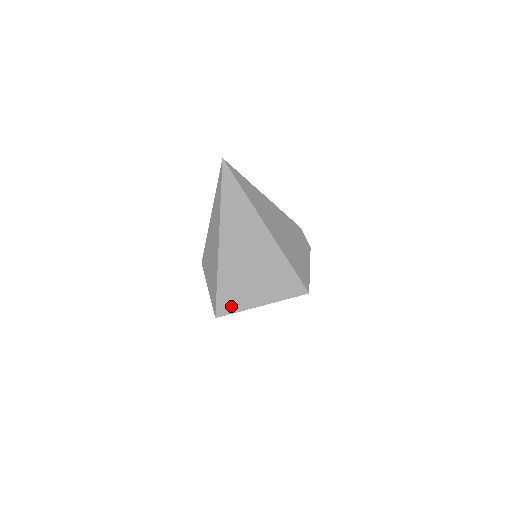
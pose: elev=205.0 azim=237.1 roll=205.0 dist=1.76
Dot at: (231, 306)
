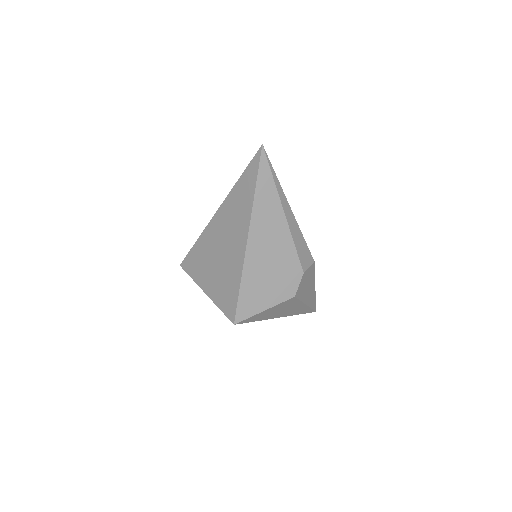
Dot at: (192, 269)
